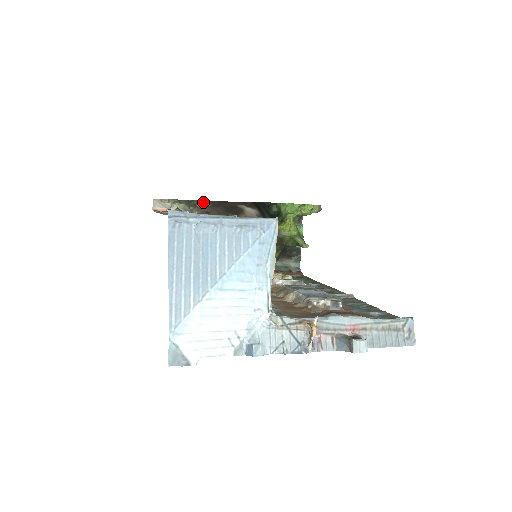
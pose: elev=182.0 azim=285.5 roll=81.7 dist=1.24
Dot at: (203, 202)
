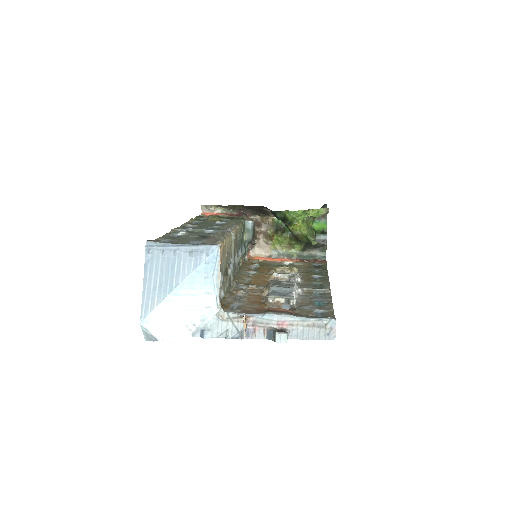
Dot at: (238, 206)
